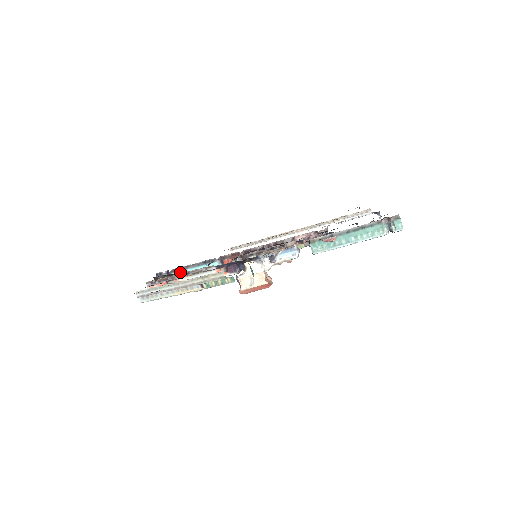
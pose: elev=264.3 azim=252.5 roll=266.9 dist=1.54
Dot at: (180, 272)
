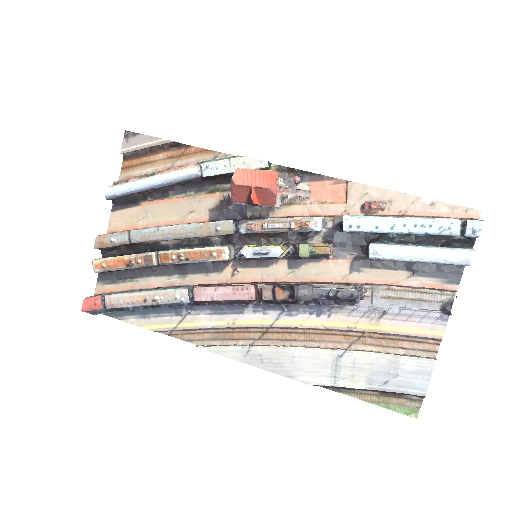
Dot at: occluded
